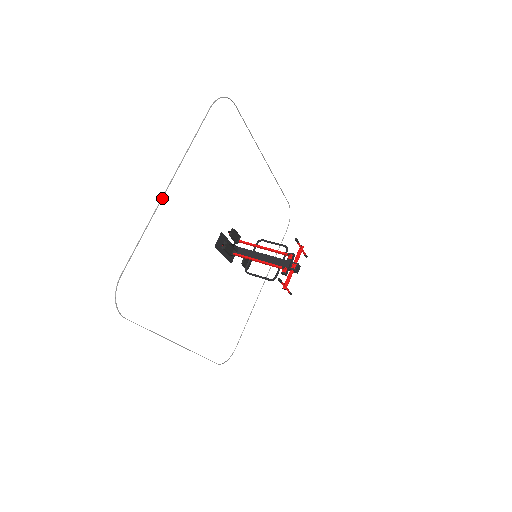
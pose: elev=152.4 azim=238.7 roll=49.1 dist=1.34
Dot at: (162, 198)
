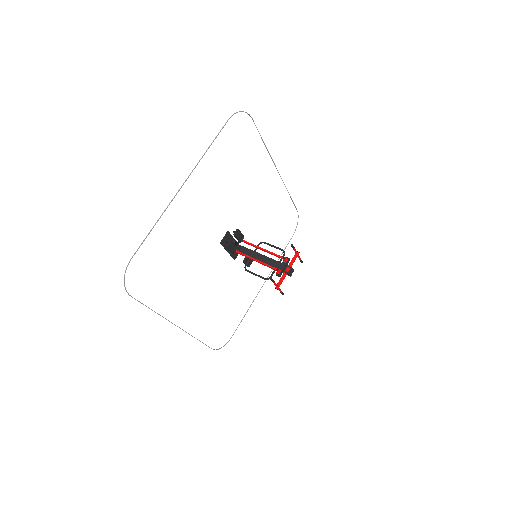
Dot at: occluded
